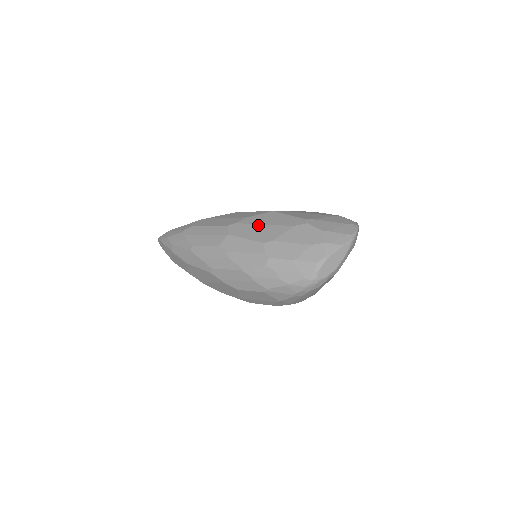
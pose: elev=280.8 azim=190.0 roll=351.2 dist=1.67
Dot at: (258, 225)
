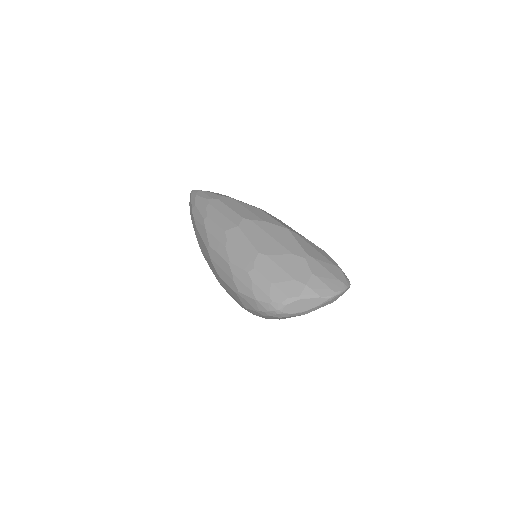
Dot at: (266, 234)
